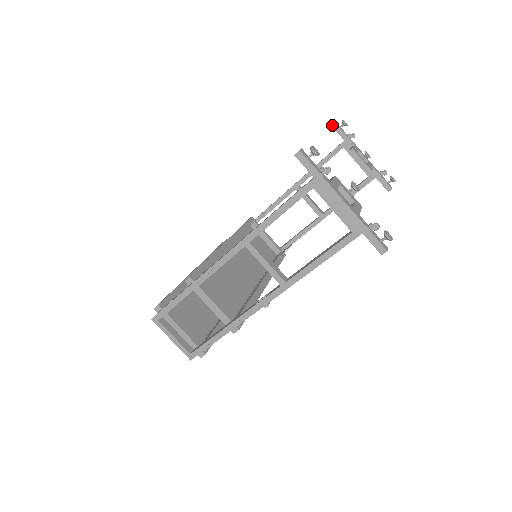
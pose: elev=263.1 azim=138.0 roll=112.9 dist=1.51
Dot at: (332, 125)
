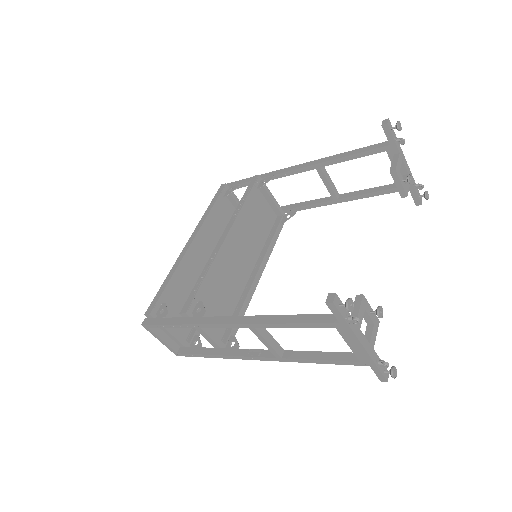
Dot at: (383, 125)
